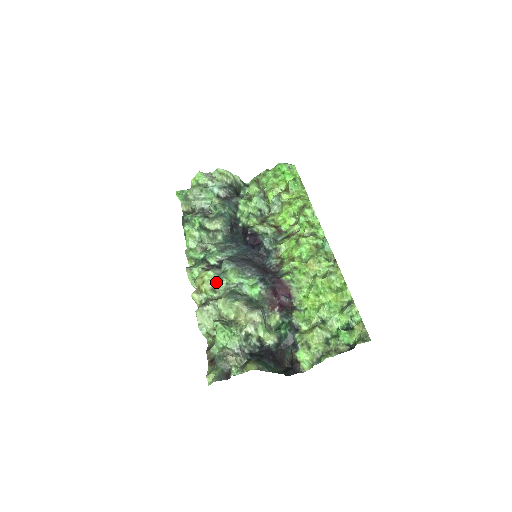
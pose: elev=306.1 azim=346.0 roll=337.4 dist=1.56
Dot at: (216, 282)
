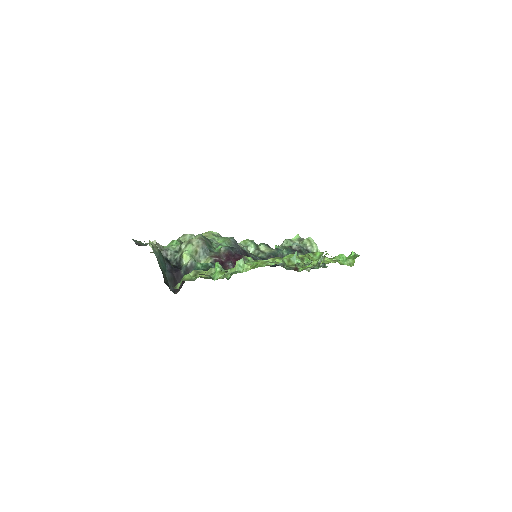
Dot at: (211, 235)
